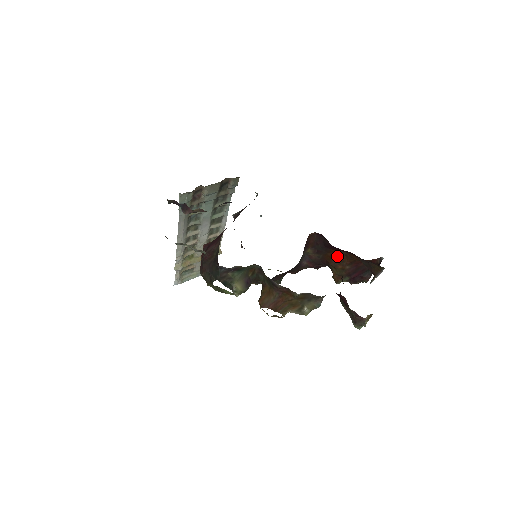
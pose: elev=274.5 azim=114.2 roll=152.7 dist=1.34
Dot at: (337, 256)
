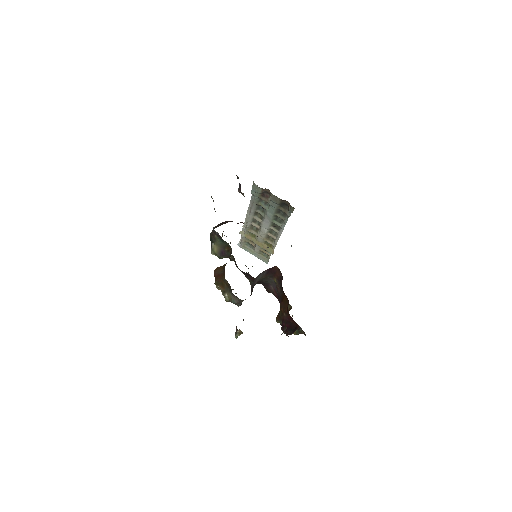
Dot at: (286, 301)
